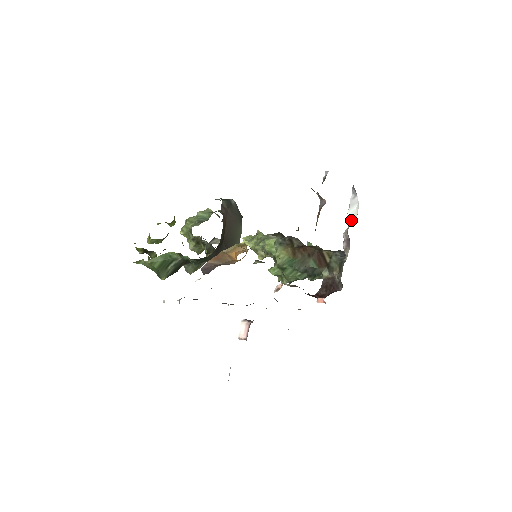
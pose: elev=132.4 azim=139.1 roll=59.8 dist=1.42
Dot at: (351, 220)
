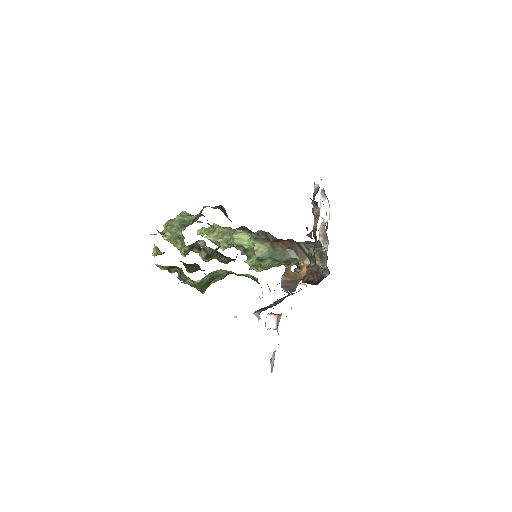
Dot at: (323, 218)
